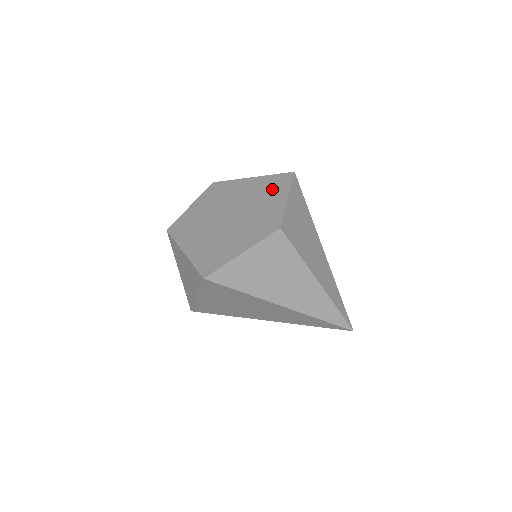
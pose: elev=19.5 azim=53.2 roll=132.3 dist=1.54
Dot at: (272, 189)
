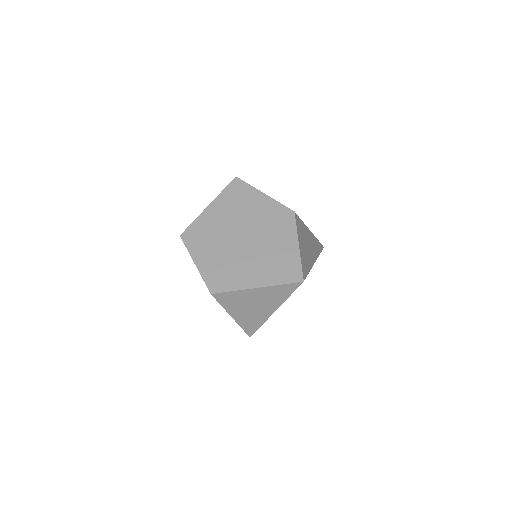
Dot at: (242, 198)
